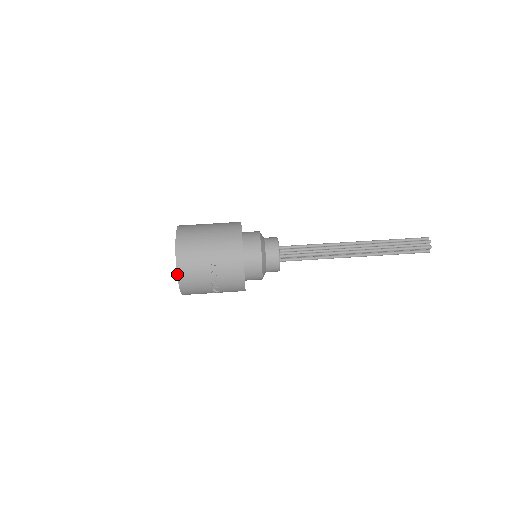
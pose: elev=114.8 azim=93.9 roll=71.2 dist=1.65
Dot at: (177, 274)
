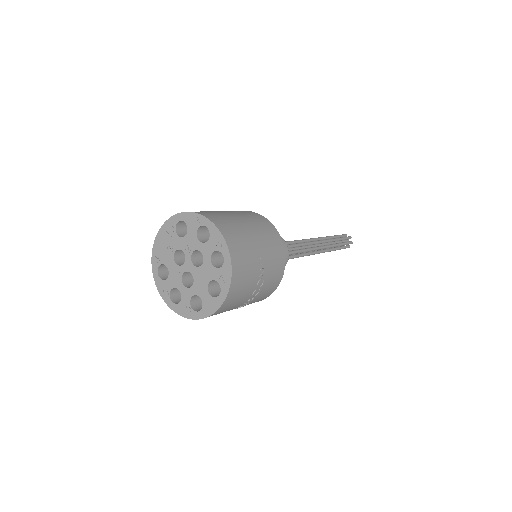
Dot at: (231, 281)
